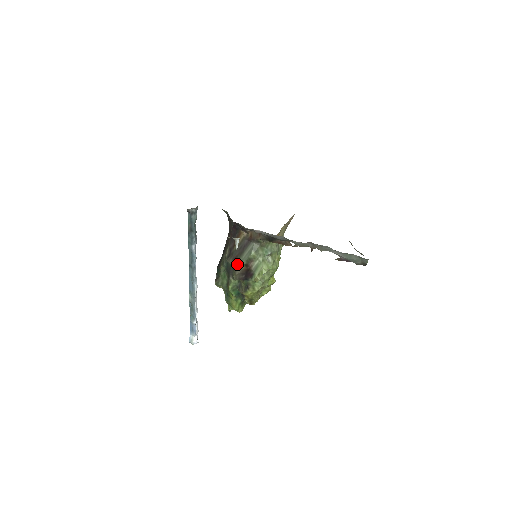
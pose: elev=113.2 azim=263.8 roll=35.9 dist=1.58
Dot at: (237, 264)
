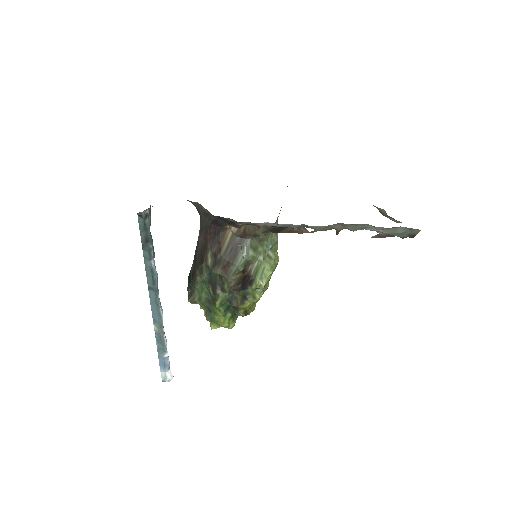
Dot at: (230, 273)
